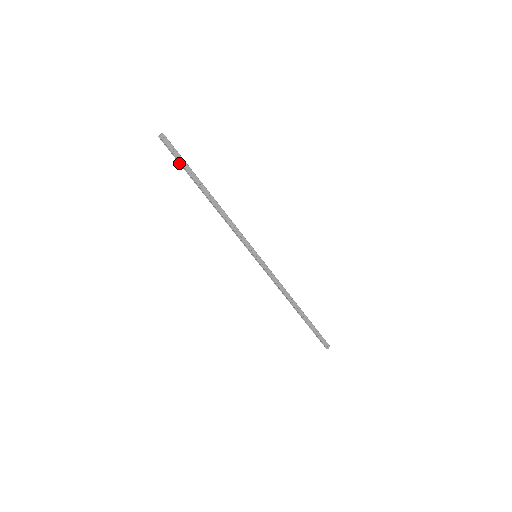
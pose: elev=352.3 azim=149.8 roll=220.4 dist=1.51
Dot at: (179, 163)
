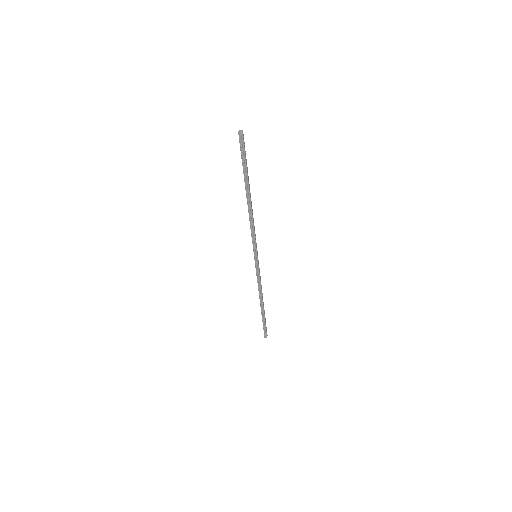
Dot at: (242, 162)
